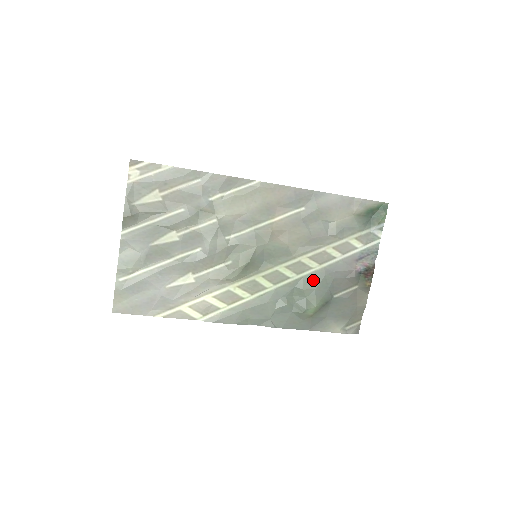
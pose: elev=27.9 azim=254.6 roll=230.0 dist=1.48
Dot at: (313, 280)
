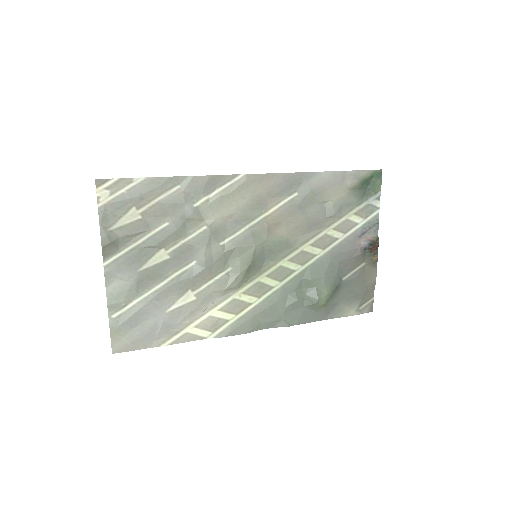
Dot at: (319, 267)
